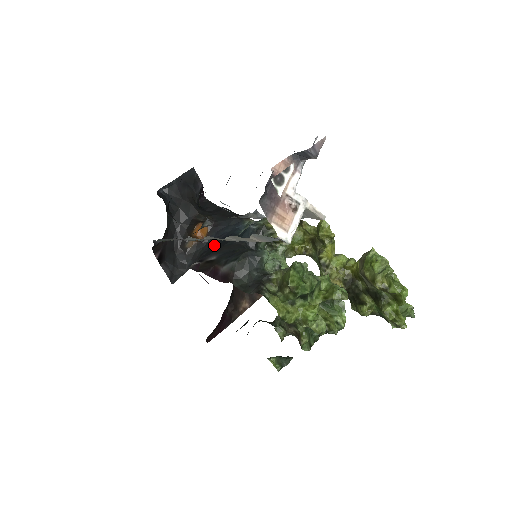
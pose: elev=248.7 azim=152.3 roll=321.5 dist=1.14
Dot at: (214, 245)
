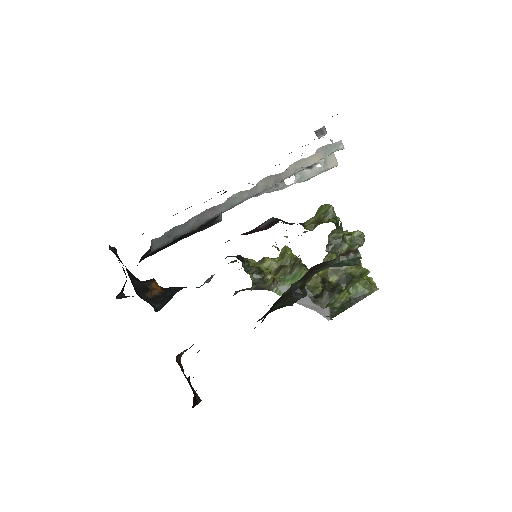
Dot at: occluded
